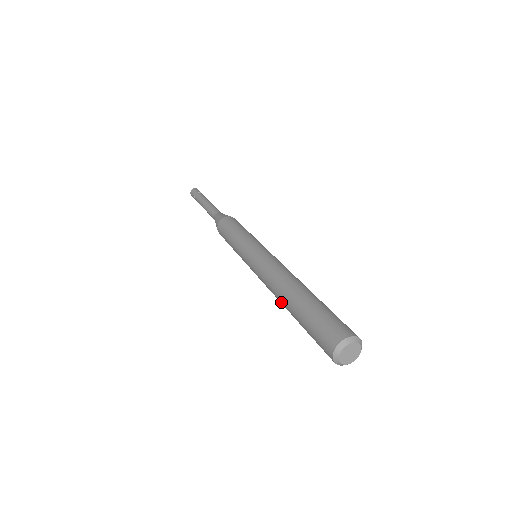
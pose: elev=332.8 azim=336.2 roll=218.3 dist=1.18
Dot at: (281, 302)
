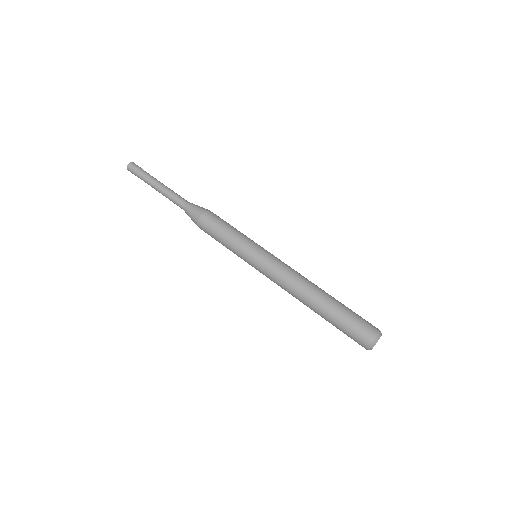
Dot at: occluded
